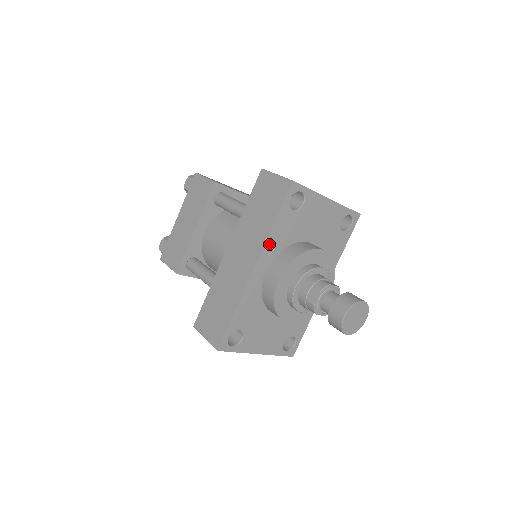
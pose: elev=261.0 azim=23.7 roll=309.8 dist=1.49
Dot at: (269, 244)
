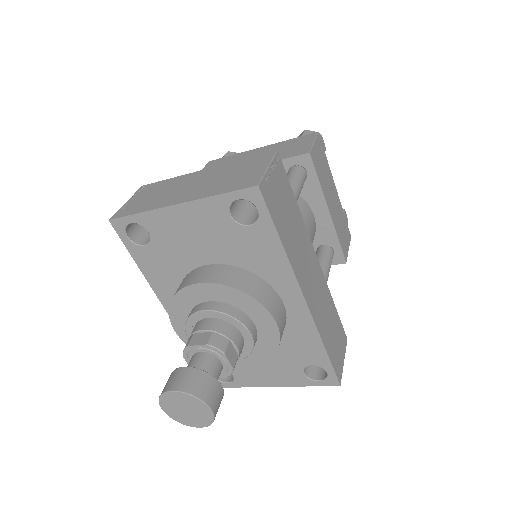
Dot at: (158, 288)
